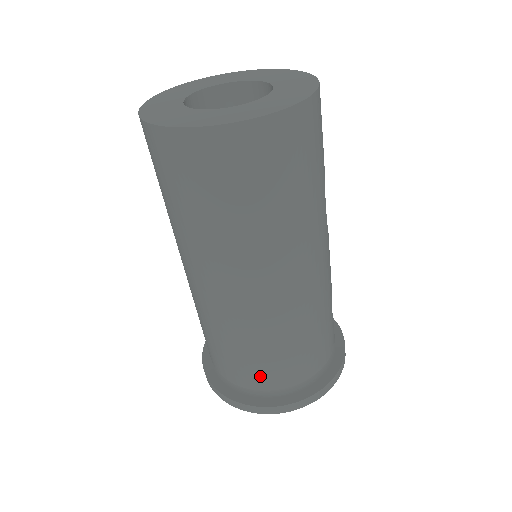
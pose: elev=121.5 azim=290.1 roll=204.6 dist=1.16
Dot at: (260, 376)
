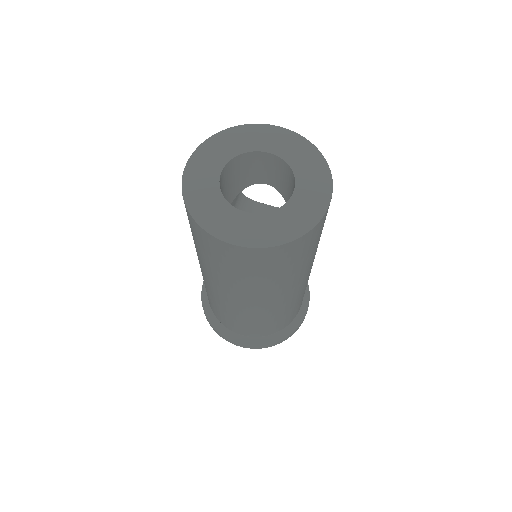
Dot at: (292, 317)
